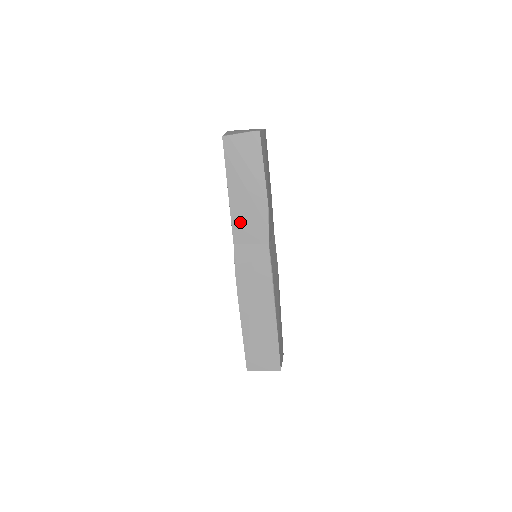
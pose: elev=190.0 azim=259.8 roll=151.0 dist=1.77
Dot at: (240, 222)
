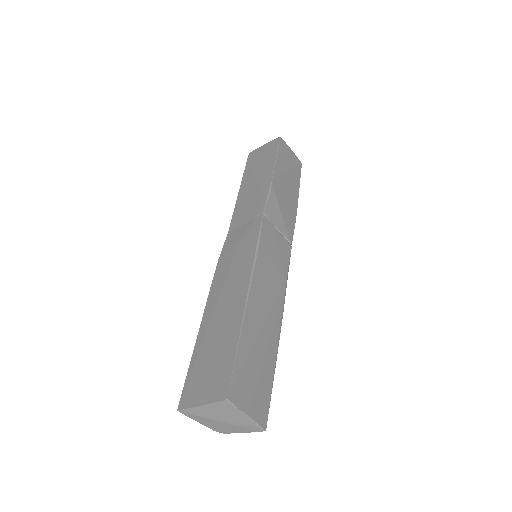
Dot at: (241, 208)
